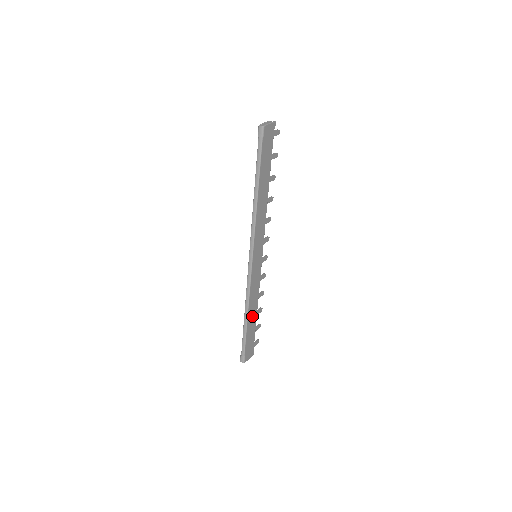
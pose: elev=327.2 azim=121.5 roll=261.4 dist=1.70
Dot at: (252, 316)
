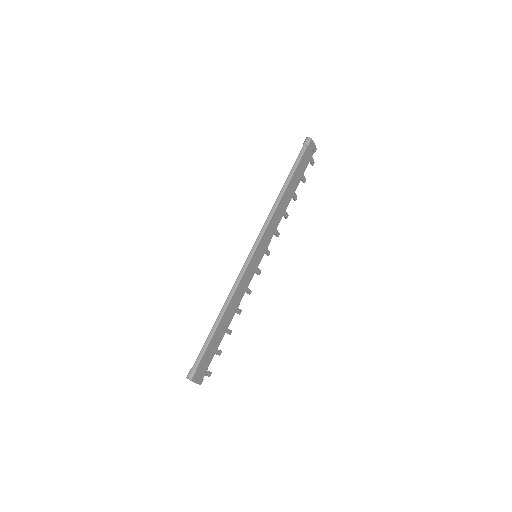
Dot at: (224, 324)
